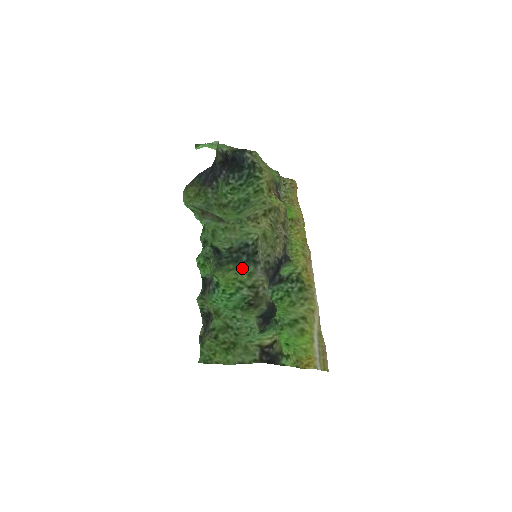
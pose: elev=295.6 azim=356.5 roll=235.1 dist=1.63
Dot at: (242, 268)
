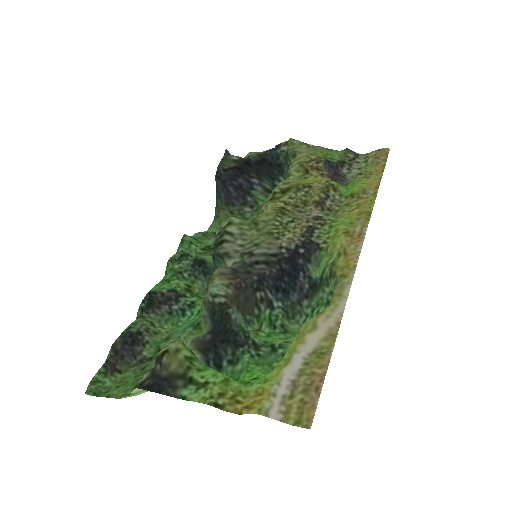
Dot at: occluded
